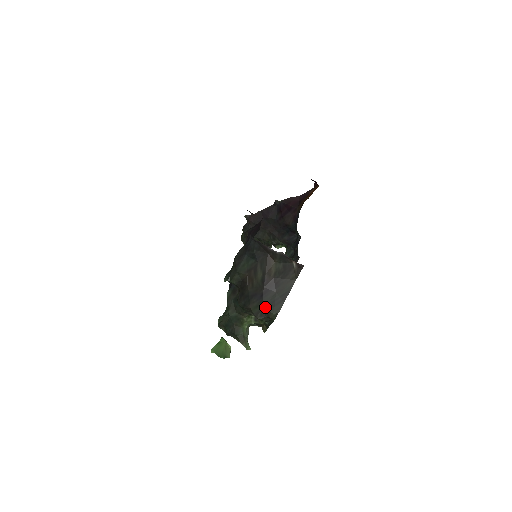
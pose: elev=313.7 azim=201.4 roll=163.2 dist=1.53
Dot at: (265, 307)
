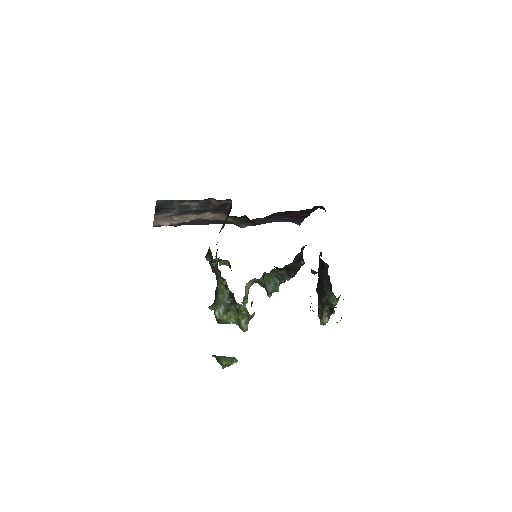
Dot at: occluded
